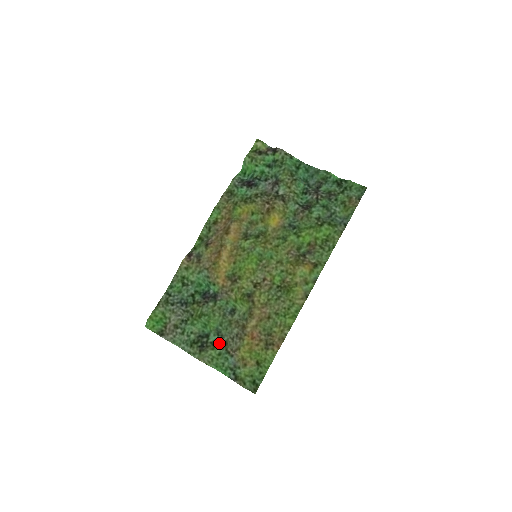
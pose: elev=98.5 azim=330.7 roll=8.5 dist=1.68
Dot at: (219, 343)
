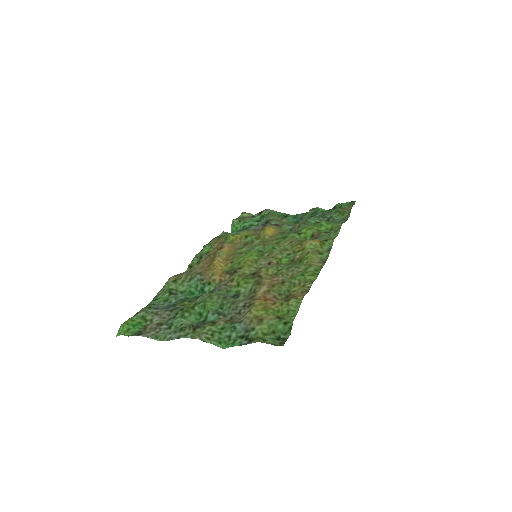
Dot at: (221, 320)
